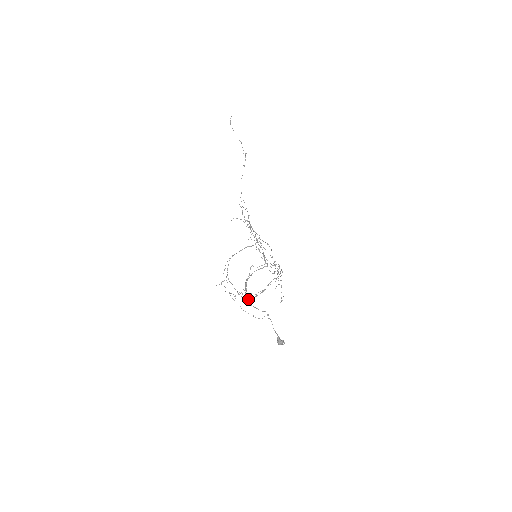
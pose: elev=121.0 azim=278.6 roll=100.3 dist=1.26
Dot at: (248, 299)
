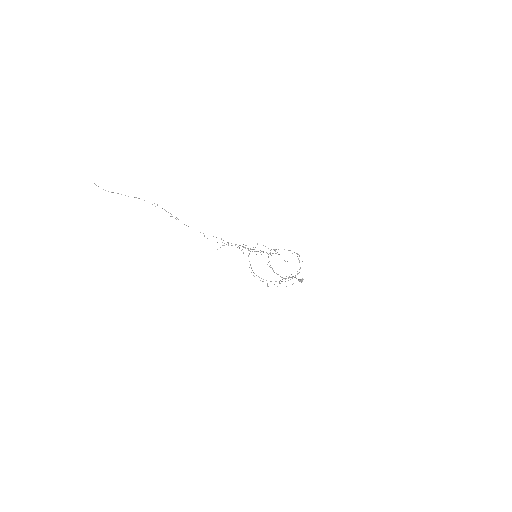
Dot at: occluded
